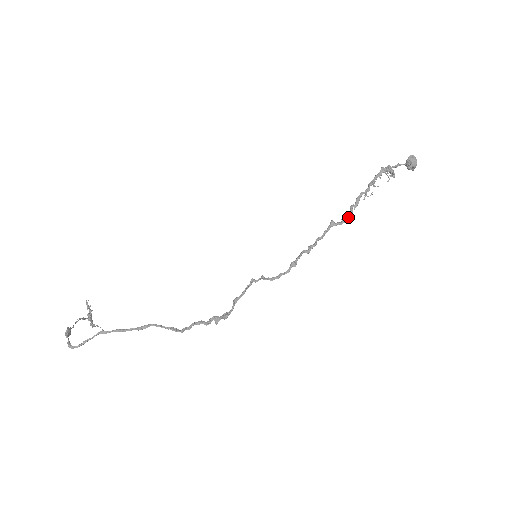
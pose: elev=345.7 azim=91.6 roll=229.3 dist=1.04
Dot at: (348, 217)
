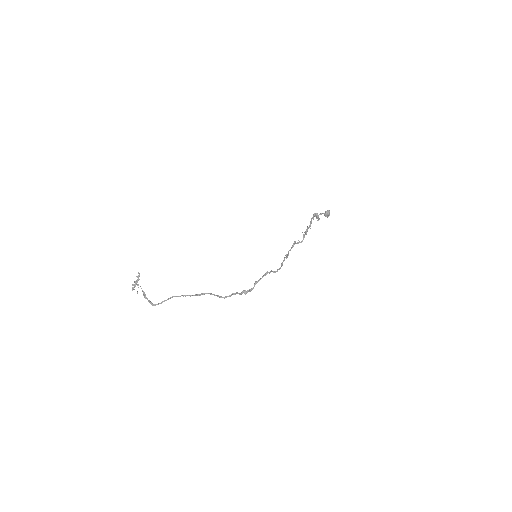
Dot at: (302, 240)
